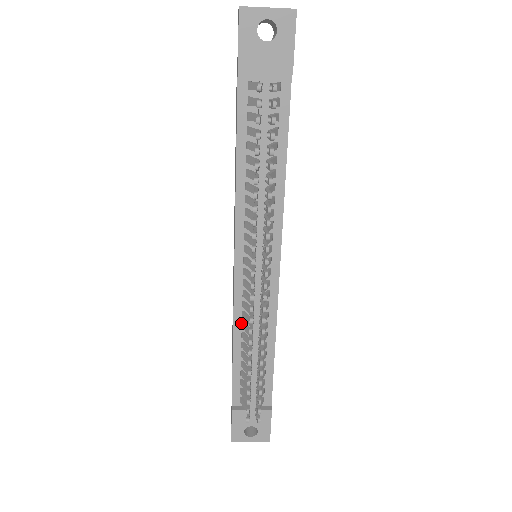
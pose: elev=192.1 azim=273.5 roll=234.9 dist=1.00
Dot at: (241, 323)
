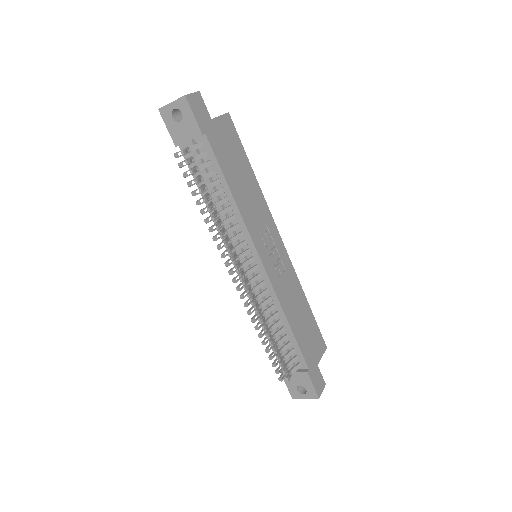
Dot at: occluded
